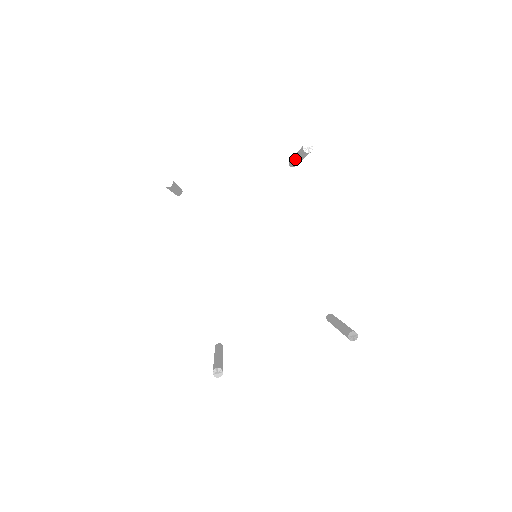
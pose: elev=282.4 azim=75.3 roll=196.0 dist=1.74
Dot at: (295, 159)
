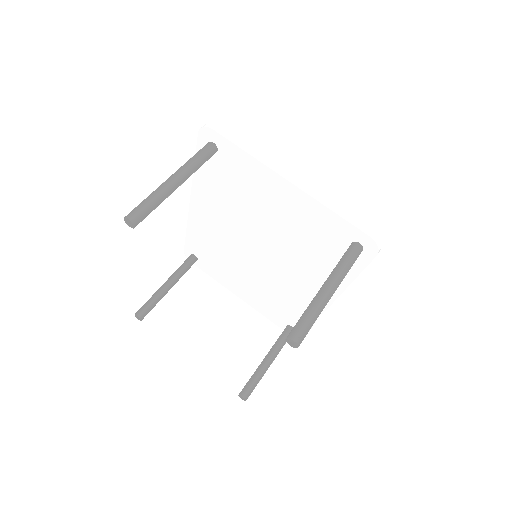
Dot at: (323, 285)
